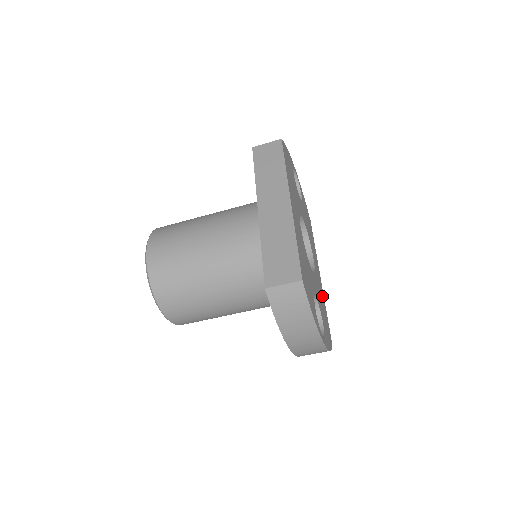
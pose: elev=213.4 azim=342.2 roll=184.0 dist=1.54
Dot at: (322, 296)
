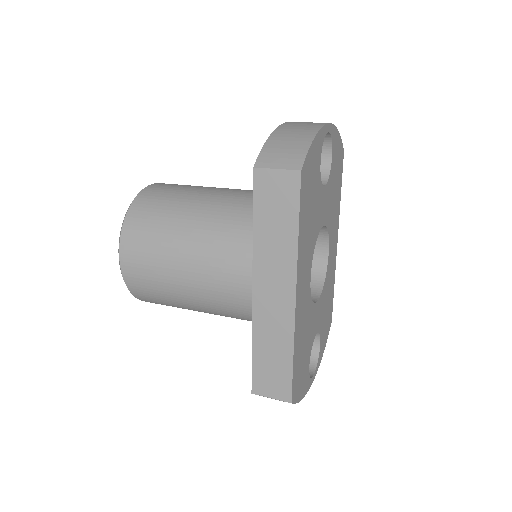
Dot at: (332, 279)
